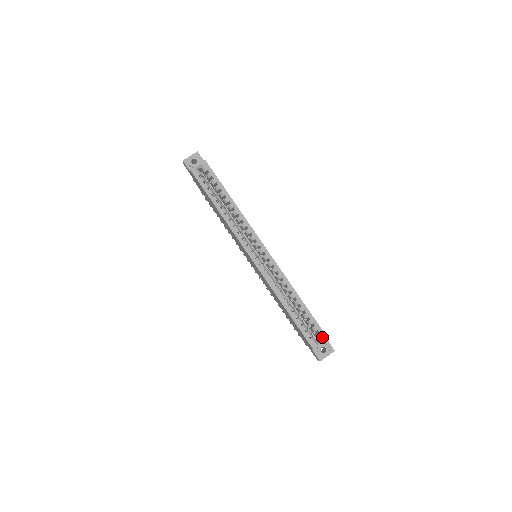
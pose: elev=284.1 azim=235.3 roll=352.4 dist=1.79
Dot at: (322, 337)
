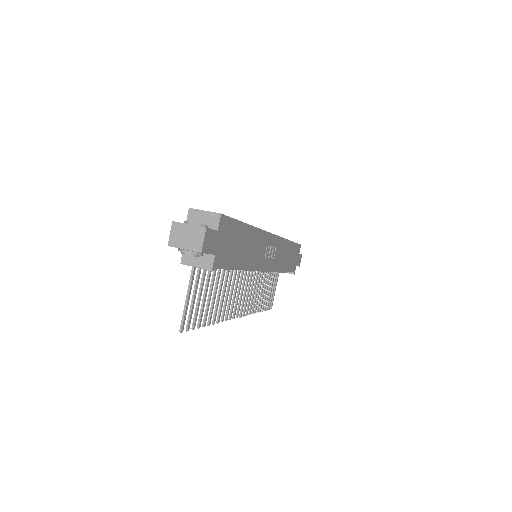
Dot at: occluded
